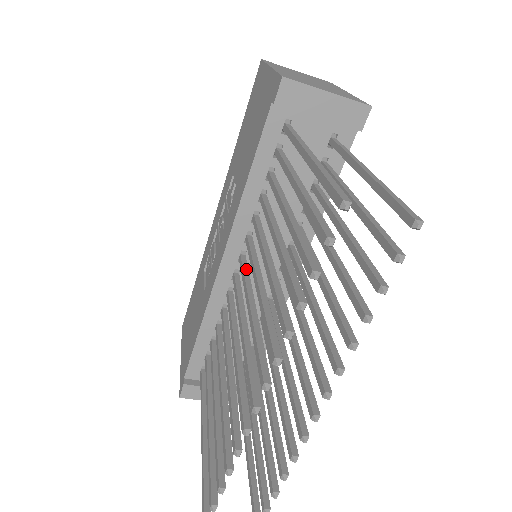
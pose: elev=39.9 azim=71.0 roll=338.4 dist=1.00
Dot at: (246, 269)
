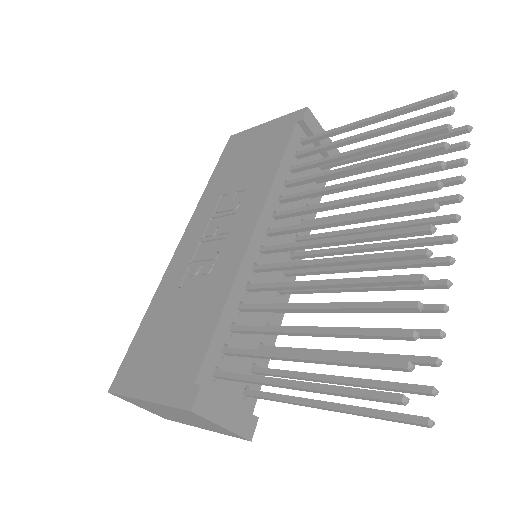
Dot at: (291, 228)
